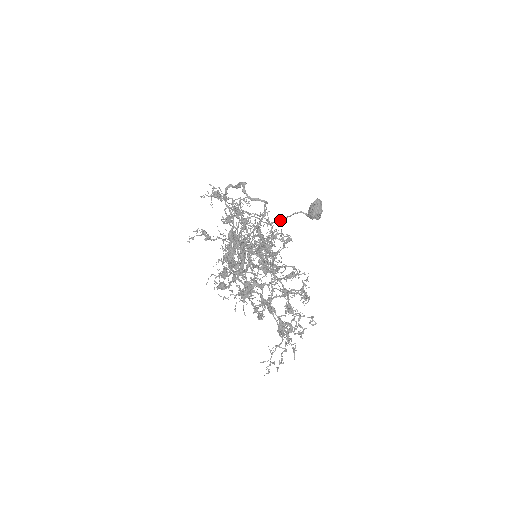
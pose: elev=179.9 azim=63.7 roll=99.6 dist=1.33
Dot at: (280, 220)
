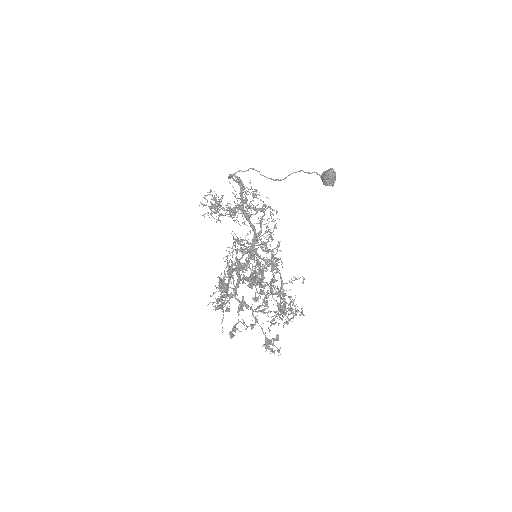
Dot at: (295, 172)
